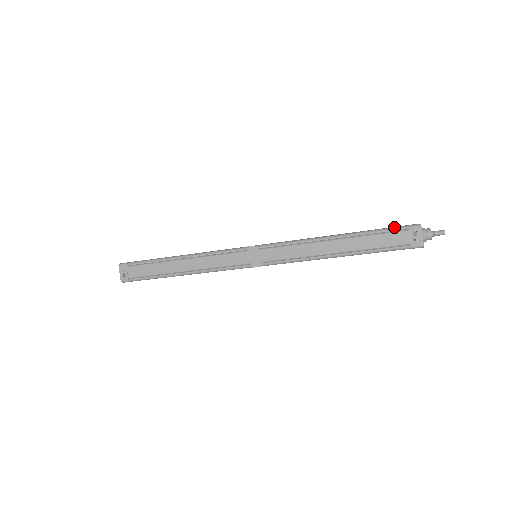
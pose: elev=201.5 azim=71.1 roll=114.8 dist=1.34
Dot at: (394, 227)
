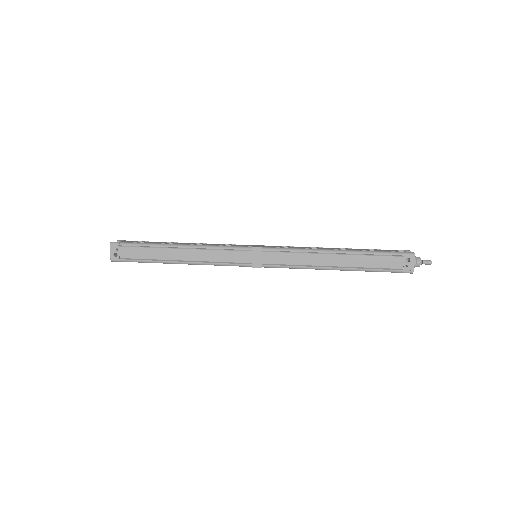
Dot at: (391, 251)
